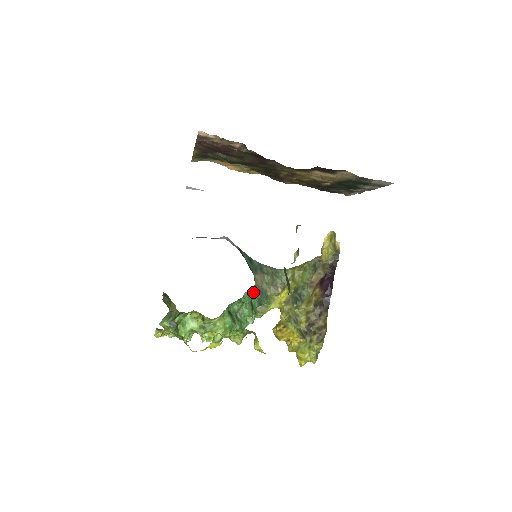
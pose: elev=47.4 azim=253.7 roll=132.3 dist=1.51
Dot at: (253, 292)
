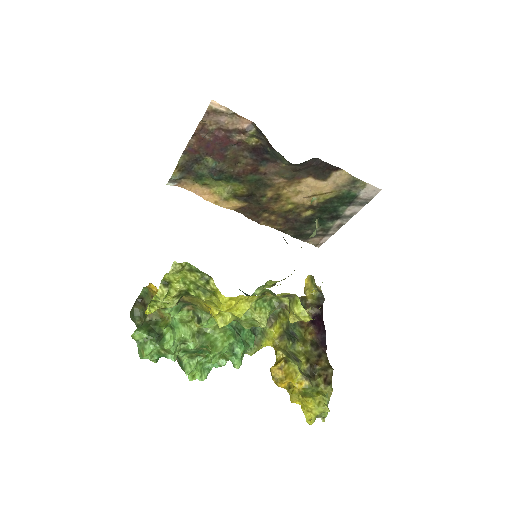
Dot at: (260, 290)
